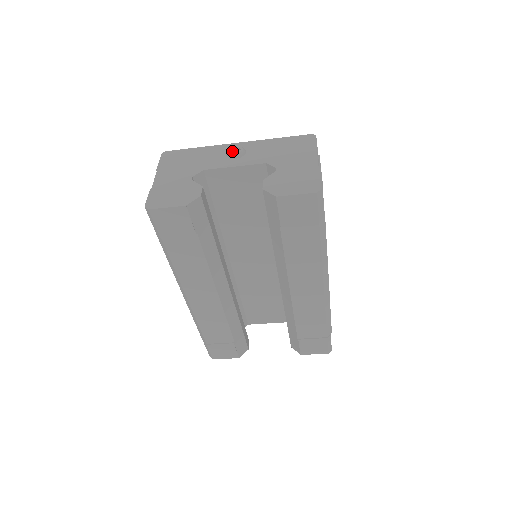
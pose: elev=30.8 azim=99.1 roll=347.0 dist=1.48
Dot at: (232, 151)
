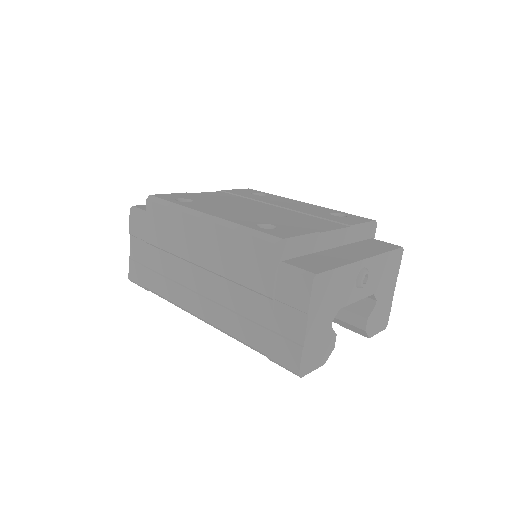
Dot at: (361, 276)
